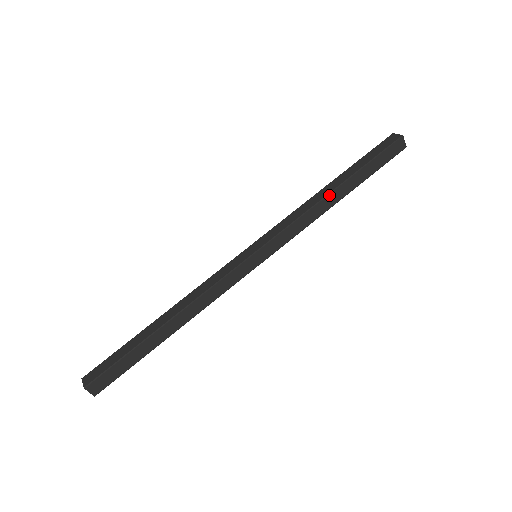
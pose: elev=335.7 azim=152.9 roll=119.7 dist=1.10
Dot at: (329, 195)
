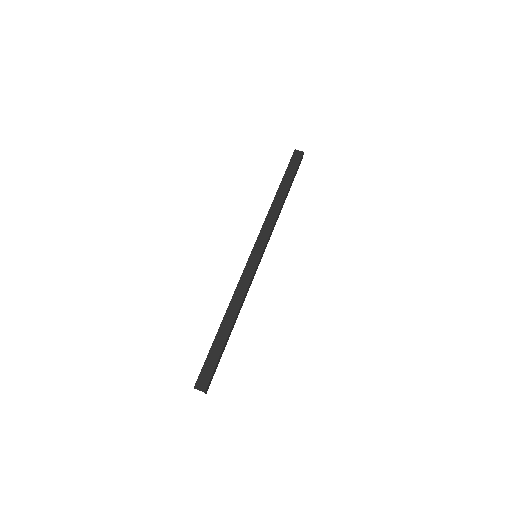
Dot at: (274, 200)
